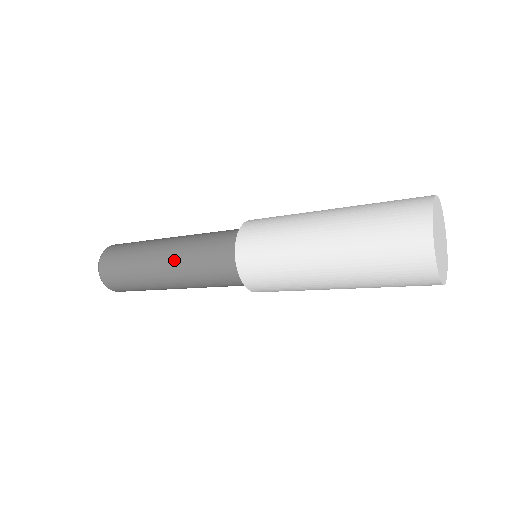
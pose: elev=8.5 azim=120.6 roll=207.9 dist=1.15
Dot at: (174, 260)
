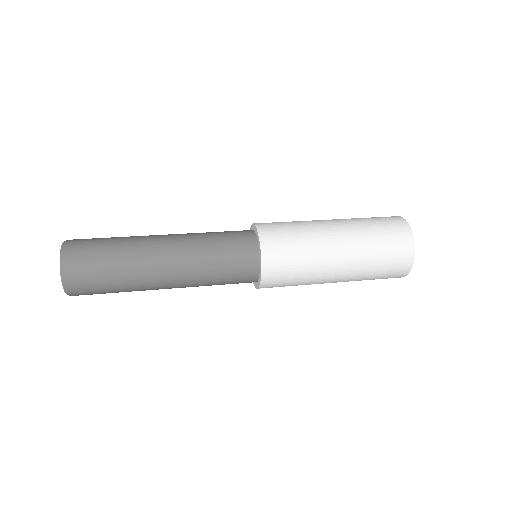
Dot at: (183, 265)
